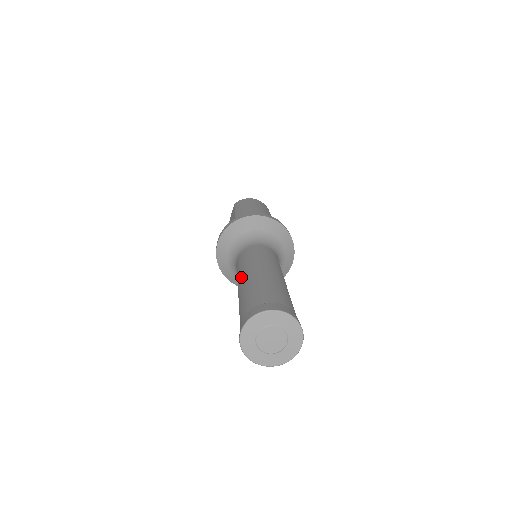
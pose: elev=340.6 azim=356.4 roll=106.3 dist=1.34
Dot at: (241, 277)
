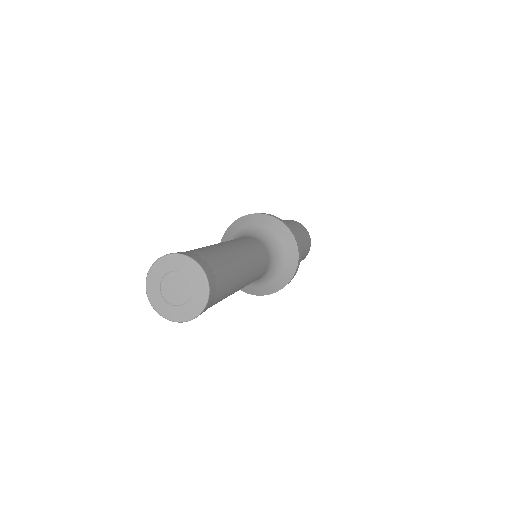
Dot at: occluded
